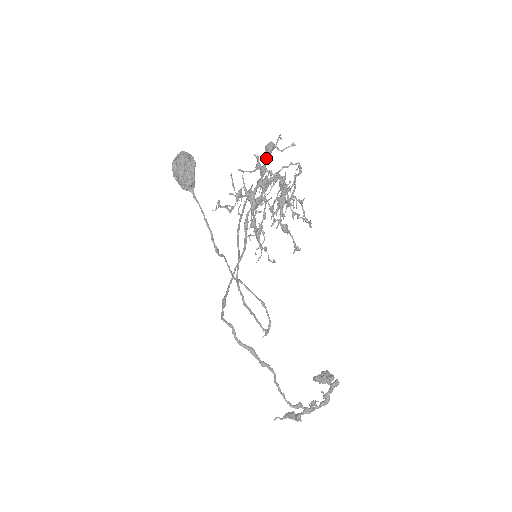
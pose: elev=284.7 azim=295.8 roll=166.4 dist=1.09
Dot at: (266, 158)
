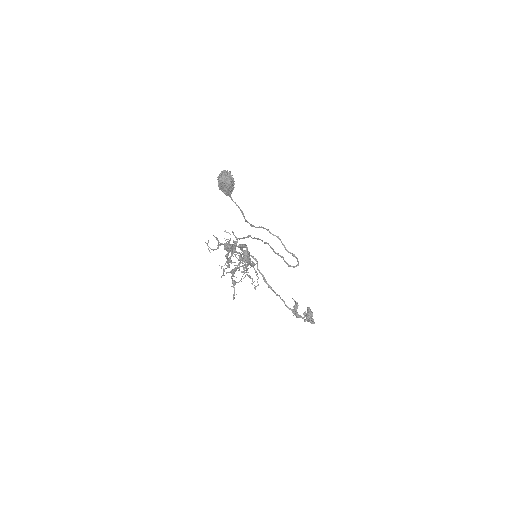
Dot at: occluded
